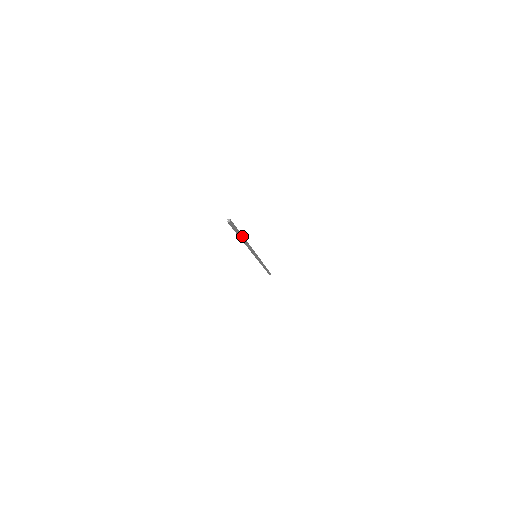
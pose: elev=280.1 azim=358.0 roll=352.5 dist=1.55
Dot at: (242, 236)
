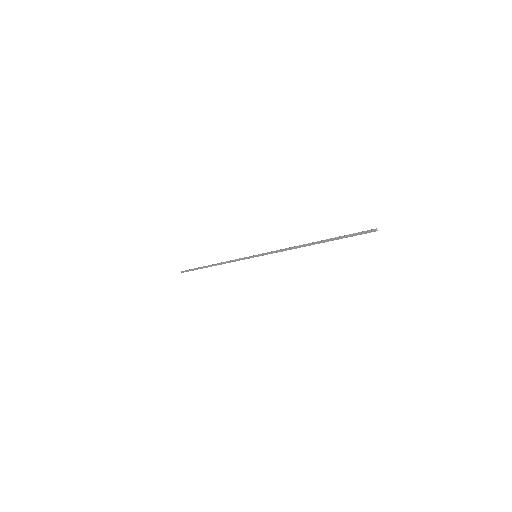
Dot at: (324, 240)
